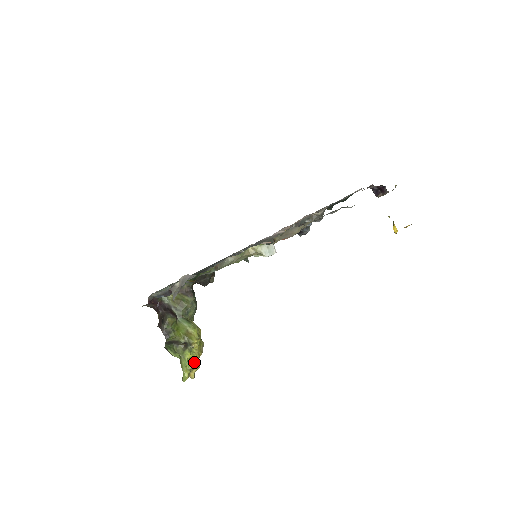
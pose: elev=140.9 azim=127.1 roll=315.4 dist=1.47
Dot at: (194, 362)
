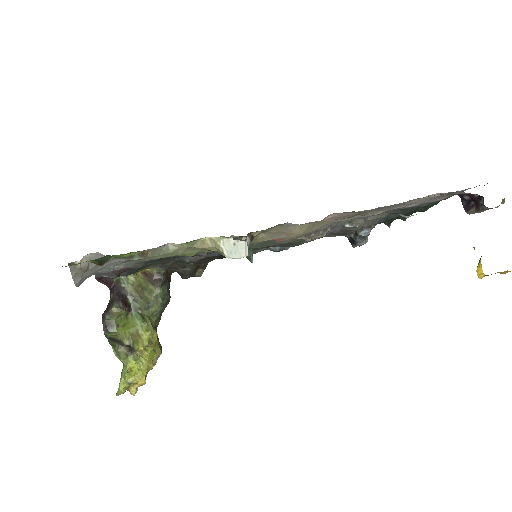
Dot at: (138, 375)
